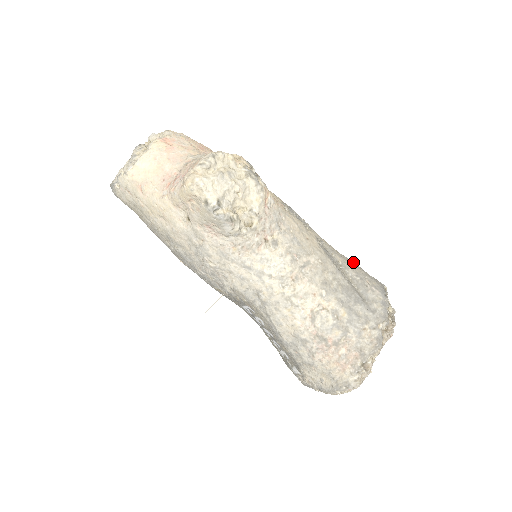
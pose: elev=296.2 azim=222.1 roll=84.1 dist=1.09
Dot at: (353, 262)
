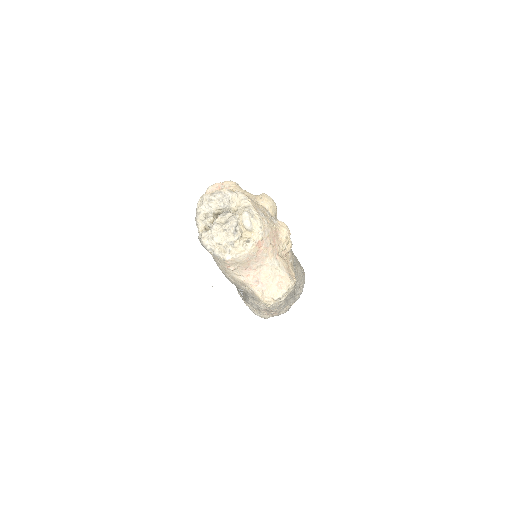
Dot at: (300, 269)
